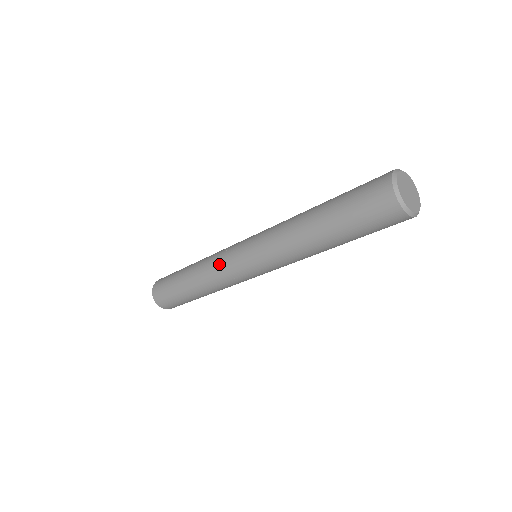
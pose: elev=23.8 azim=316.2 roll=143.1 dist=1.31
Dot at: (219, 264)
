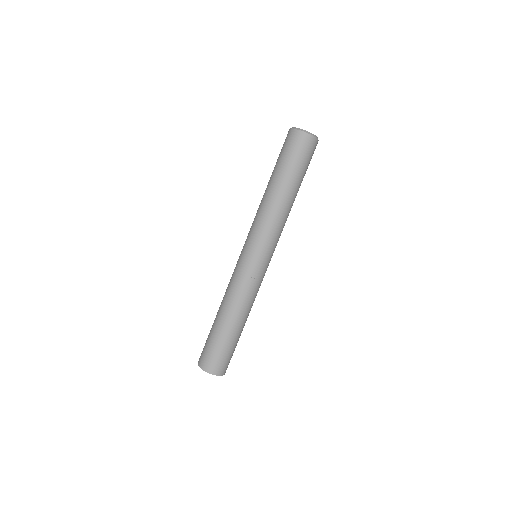
Dot at: occluded
